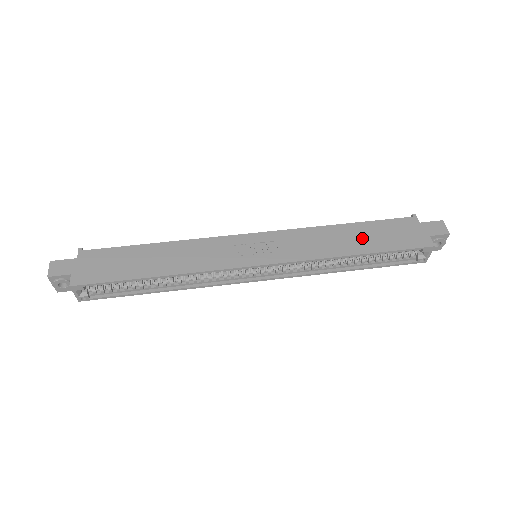
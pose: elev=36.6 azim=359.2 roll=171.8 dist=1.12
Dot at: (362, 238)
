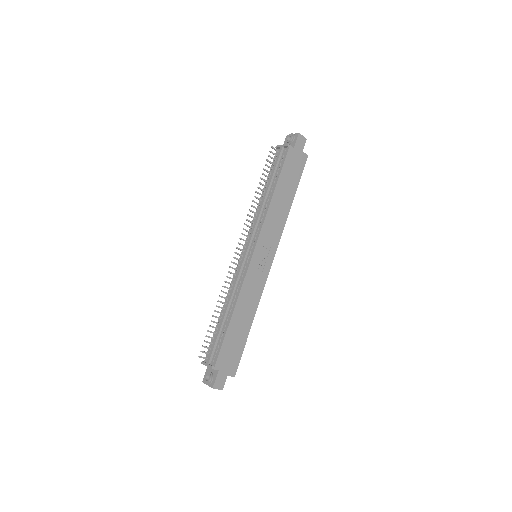
Dot at: (286, 191)
